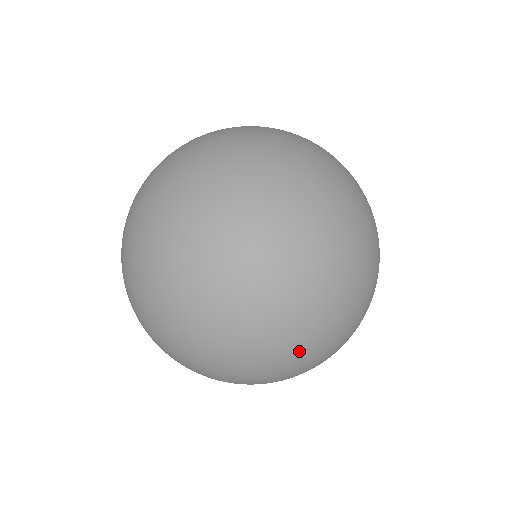
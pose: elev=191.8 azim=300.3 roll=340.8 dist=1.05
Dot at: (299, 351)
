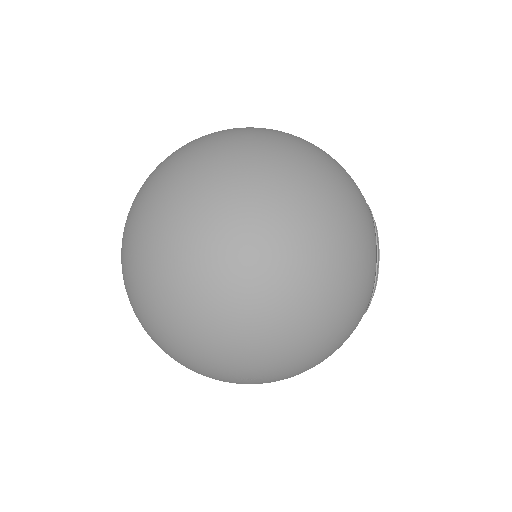
Dot at: (255, 253)
